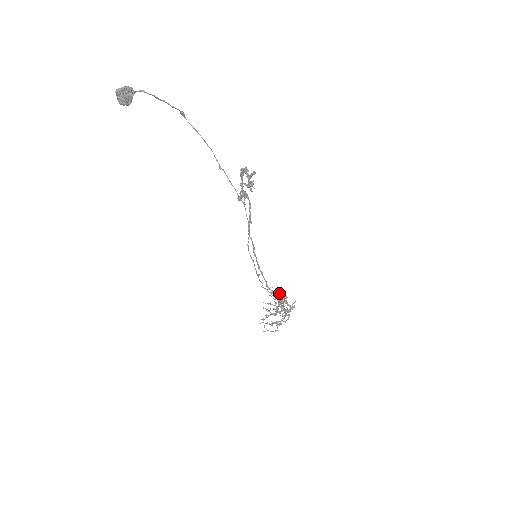
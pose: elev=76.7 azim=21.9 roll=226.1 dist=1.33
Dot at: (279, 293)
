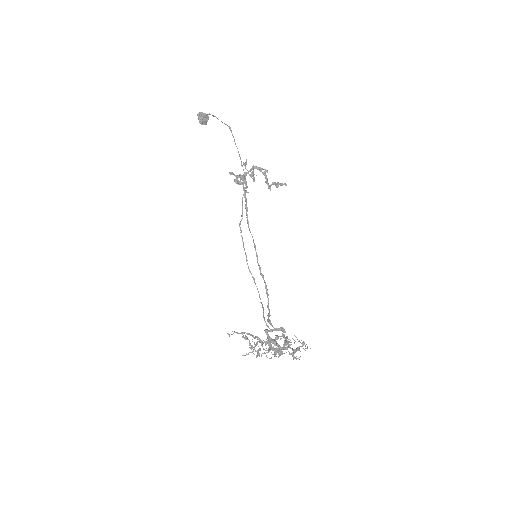
Dot at: (302, 346)
